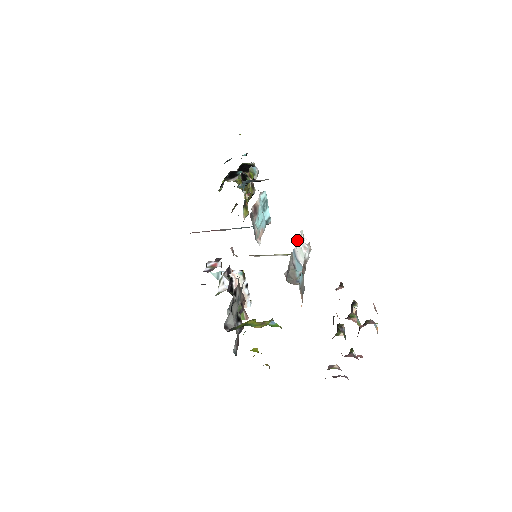
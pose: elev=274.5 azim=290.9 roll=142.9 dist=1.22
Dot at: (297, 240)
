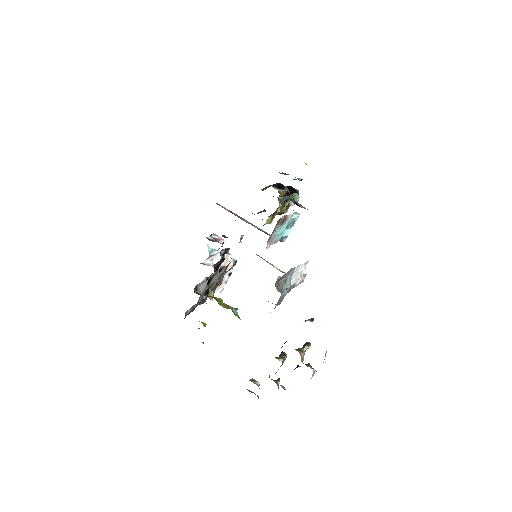
Dot at: (301, 264)
